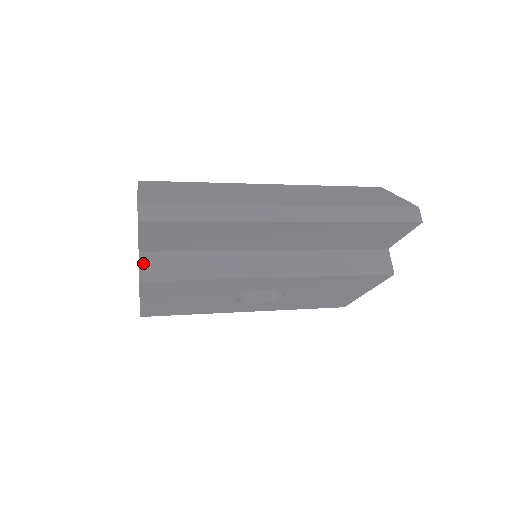
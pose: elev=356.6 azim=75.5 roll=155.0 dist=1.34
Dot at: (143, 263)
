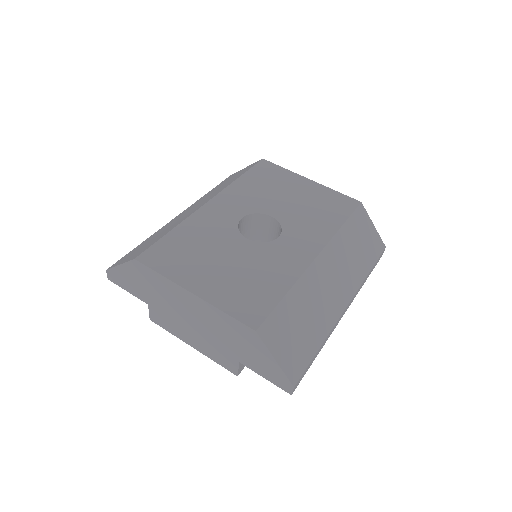
Dot at: (241, 366)
